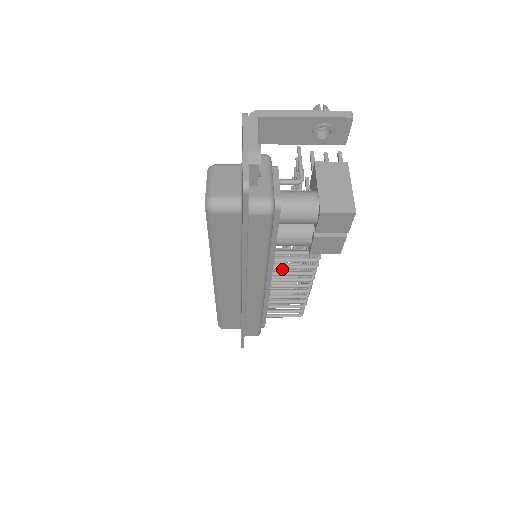
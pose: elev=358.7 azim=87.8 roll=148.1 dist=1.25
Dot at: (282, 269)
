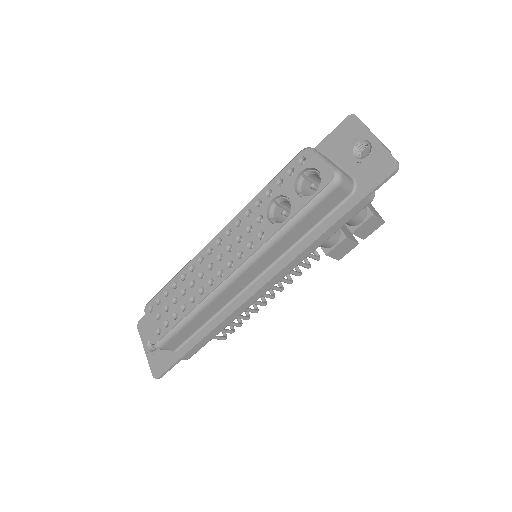
Dot at: occluded
